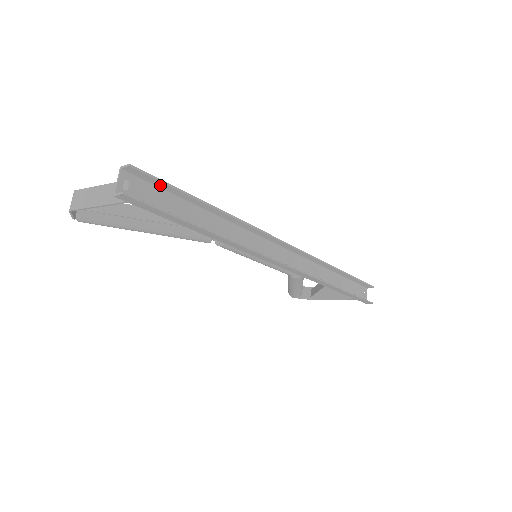
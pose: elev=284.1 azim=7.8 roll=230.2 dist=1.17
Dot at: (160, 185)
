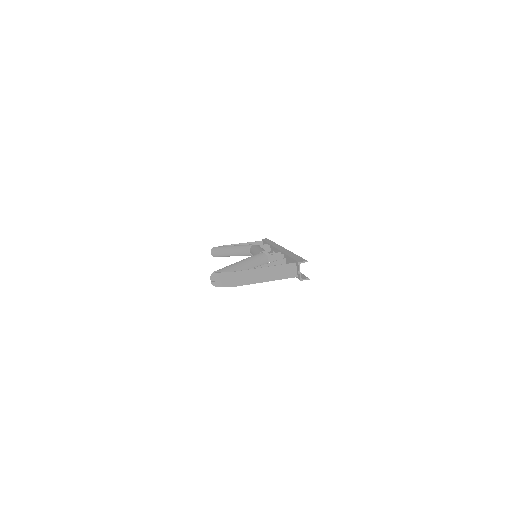
Dot at: occluded
